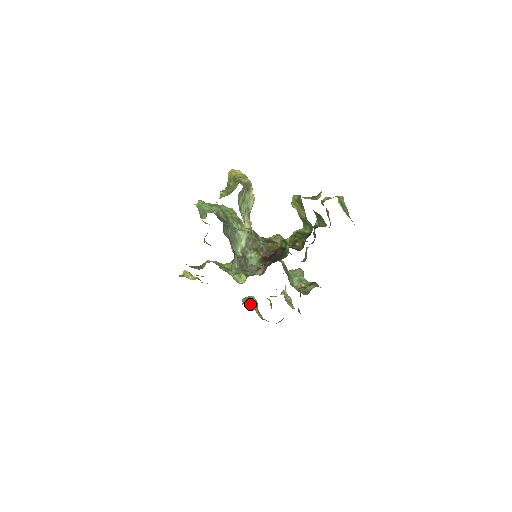
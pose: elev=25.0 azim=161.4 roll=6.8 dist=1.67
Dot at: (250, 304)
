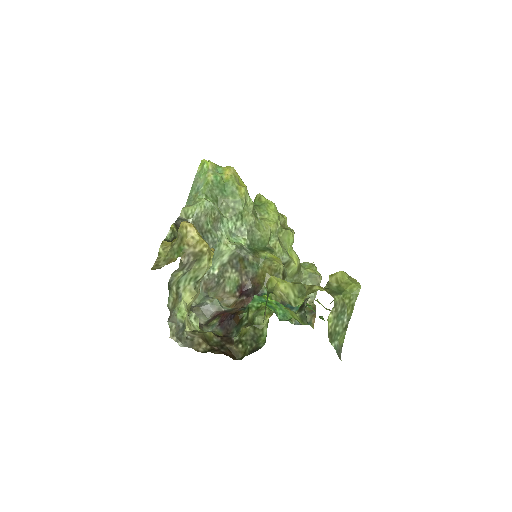
Dot at: occluded
